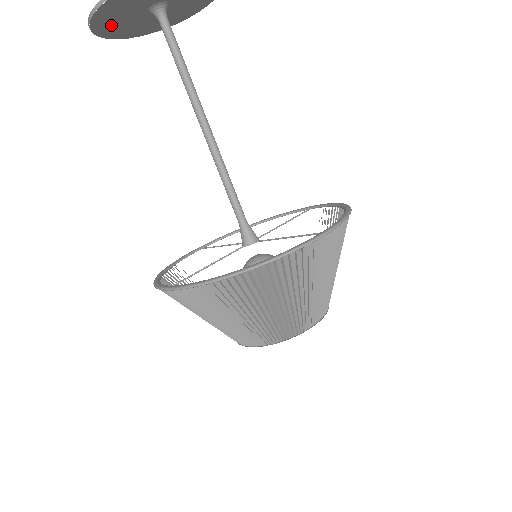
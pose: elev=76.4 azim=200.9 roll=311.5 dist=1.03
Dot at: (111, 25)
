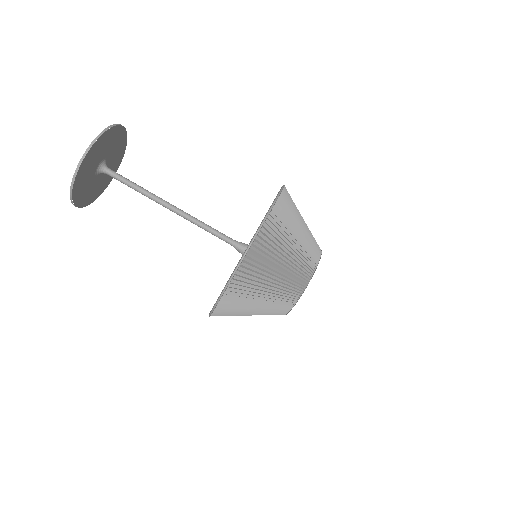
Dot at: (92, 194)
